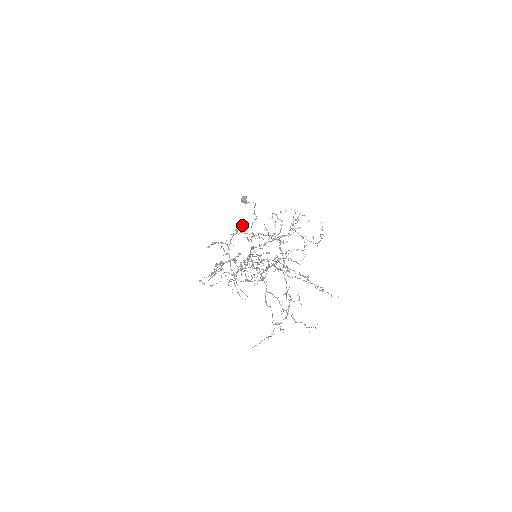
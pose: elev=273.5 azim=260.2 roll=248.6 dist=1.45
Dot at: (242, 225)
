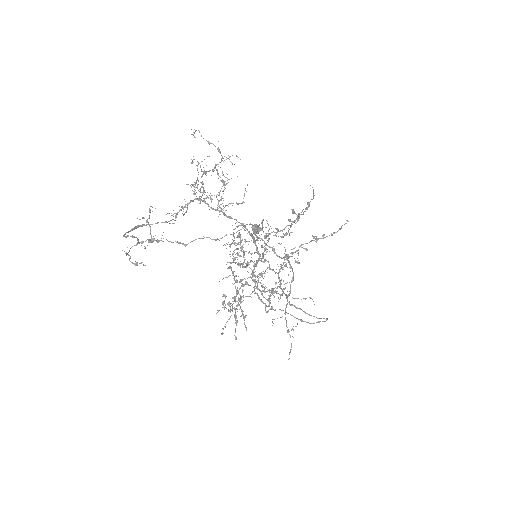
Dot at: occluded
